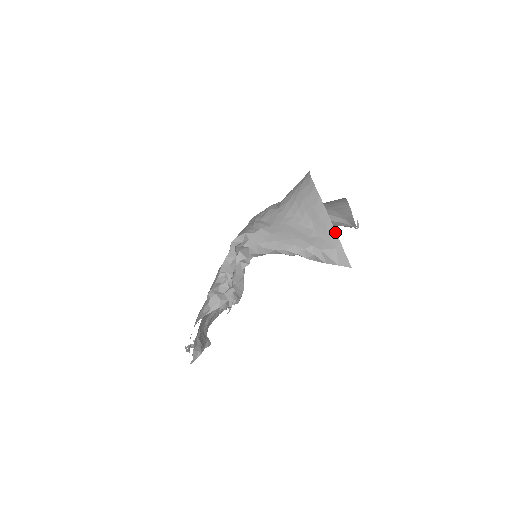
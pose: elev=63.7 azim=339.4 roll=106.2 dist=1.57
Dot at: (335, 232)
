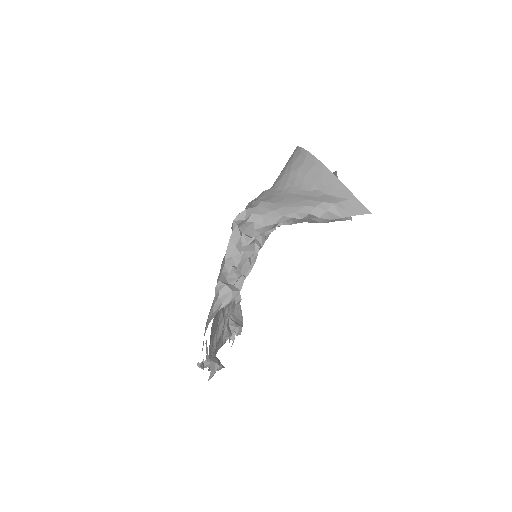
Dot at: (343, 185)
